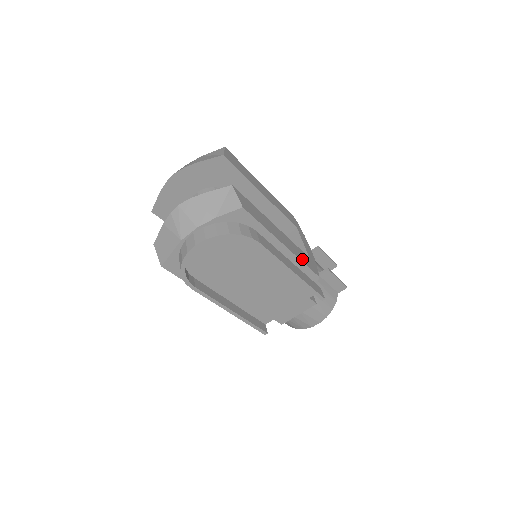
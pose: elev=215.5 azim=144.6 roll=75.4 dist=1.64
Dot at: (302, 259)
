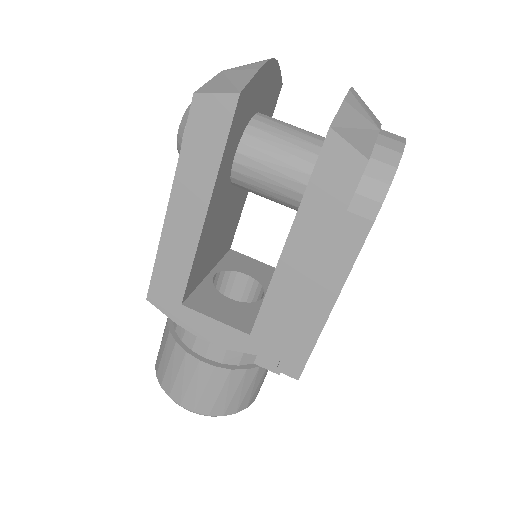
Dot at: occluded
